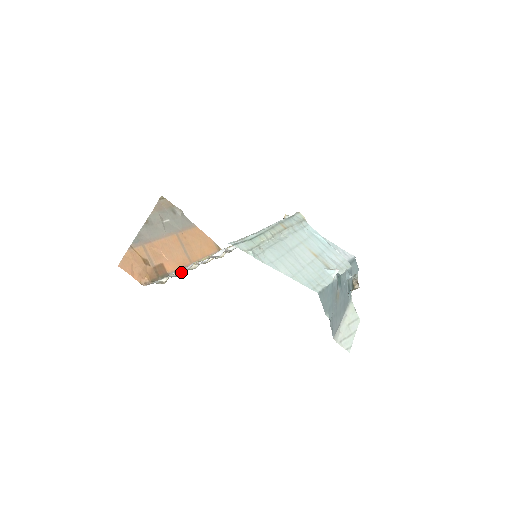
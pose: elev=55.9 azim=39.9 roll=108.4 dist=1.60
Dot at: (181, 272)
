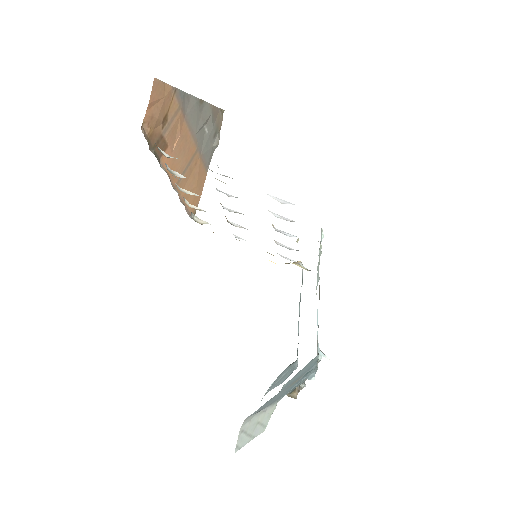
Dot at: (179, 175)
